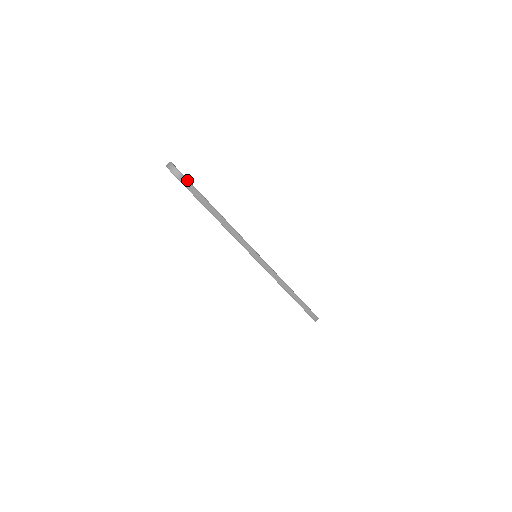
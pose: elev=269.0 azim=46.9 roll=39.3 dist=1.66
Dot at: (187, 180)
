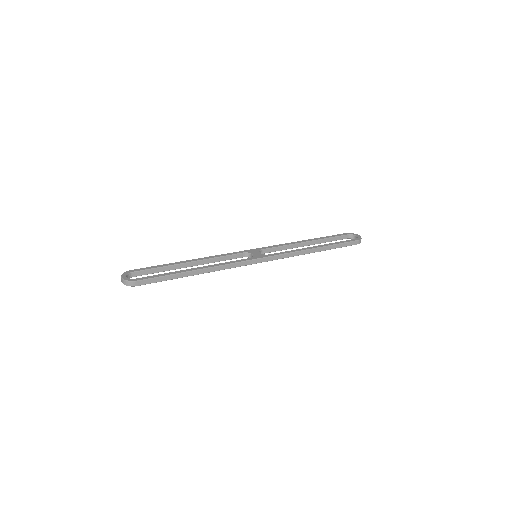
Dot at: (142, 280)
